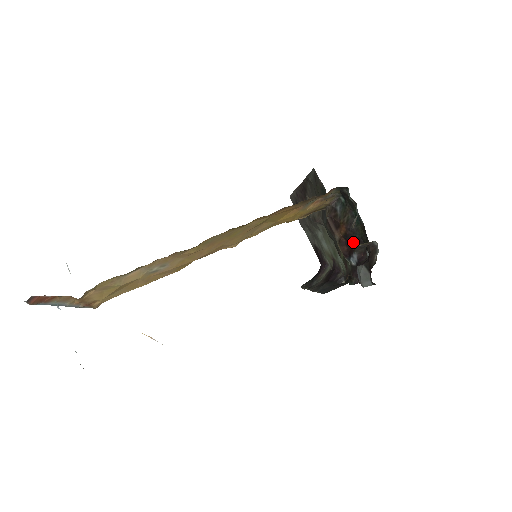
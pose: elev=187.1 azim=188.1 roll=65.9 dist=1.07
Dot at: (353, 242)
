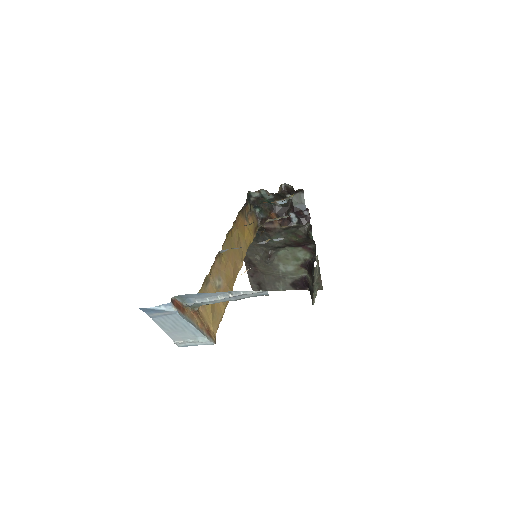
Dot at: (284, 214)
